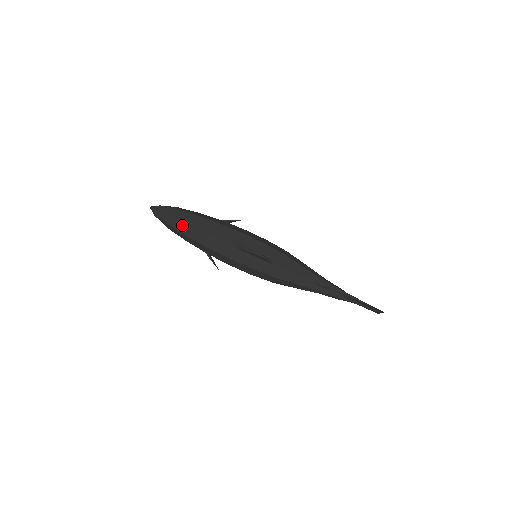
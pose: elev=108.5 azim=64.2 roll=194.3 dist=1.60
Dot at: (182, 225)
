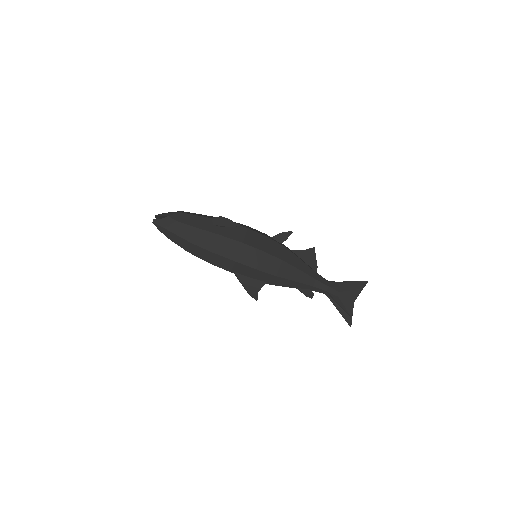
Dot at: (185, 249)
